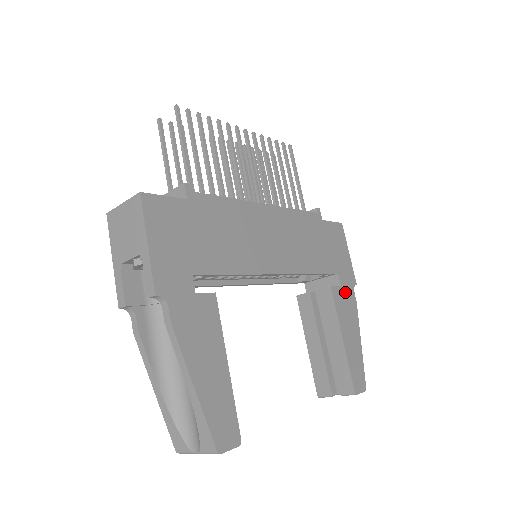
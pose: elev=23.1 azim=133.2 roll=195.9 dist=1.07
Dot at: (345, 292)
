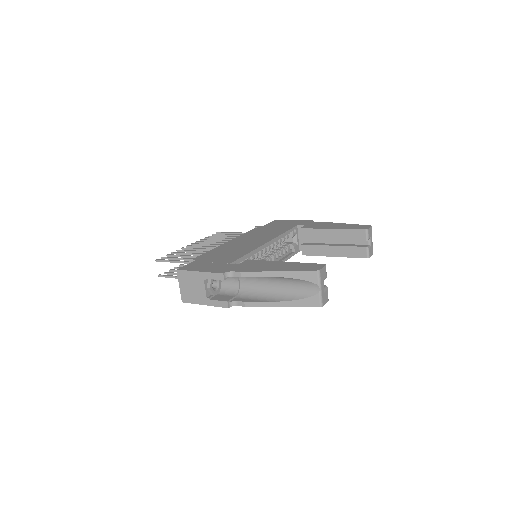
Dot at: occluded
